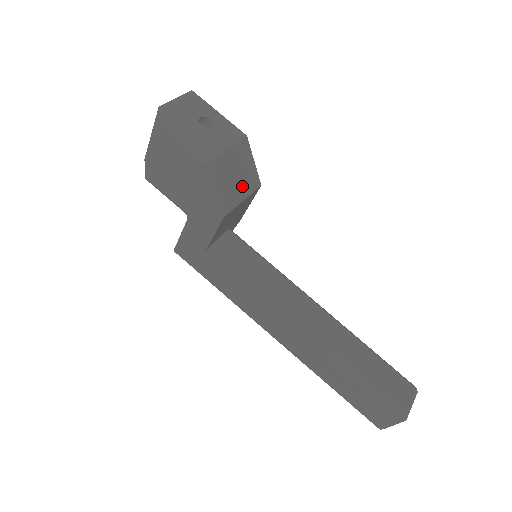
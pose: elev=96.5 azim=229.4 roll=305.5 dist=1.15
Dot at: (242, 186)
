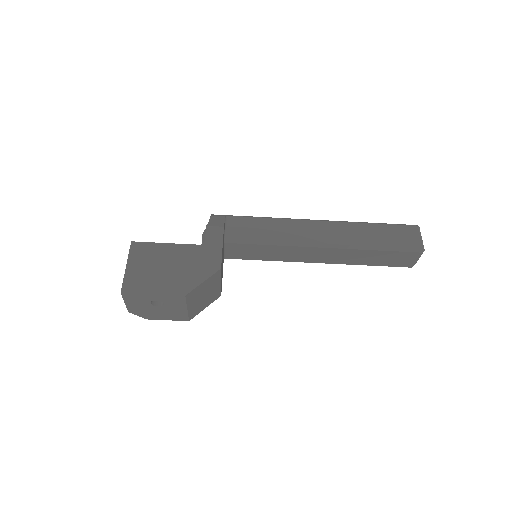
Dot at: (213, 287)
